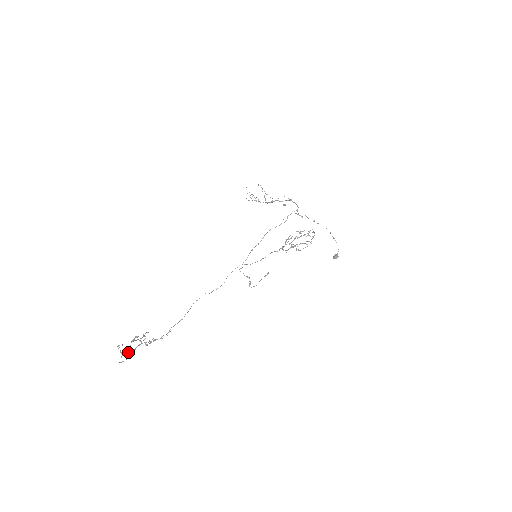
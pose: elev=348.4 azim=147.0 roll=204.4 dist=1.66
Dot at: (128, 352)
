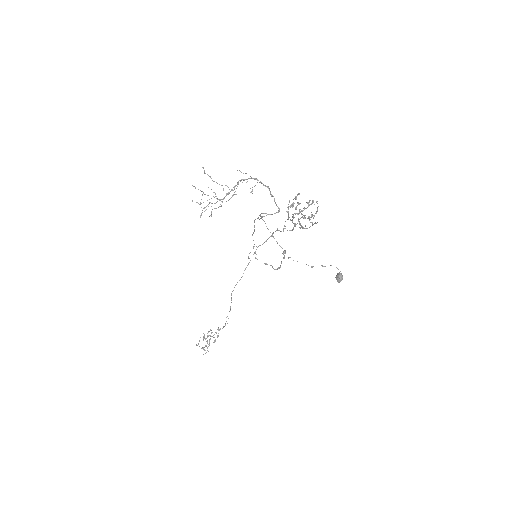
Dot at: (206, 346)
